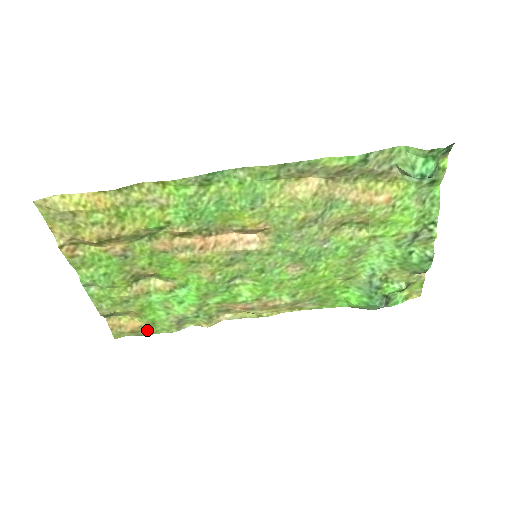
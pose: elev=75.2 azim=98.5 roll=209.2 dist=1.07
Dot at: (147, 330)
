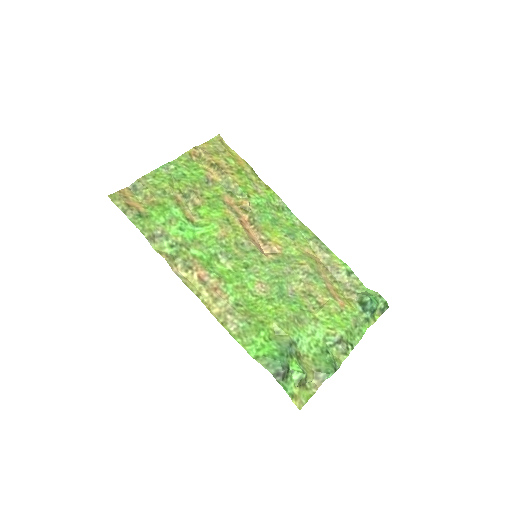
Dot at: (136, 215)
